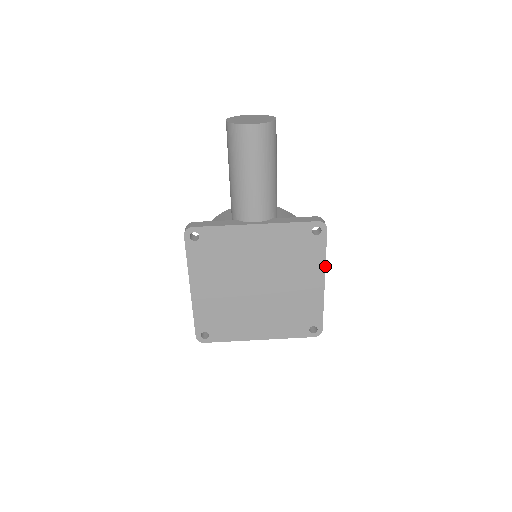
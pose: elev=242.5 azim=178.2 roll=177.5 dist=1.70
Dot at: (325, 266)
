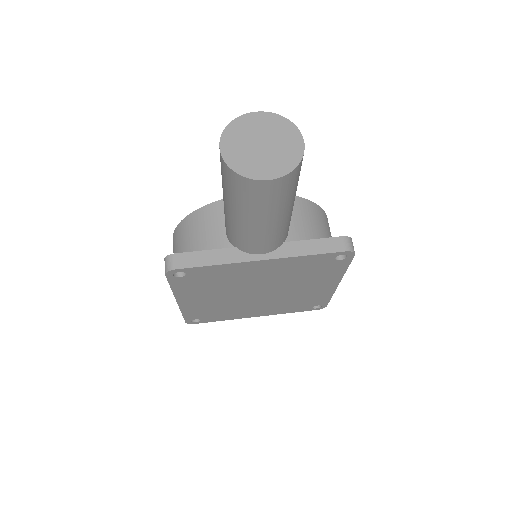
Dot at: occluded
